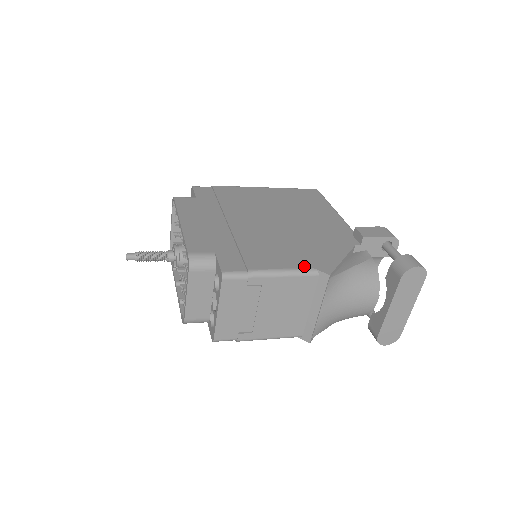
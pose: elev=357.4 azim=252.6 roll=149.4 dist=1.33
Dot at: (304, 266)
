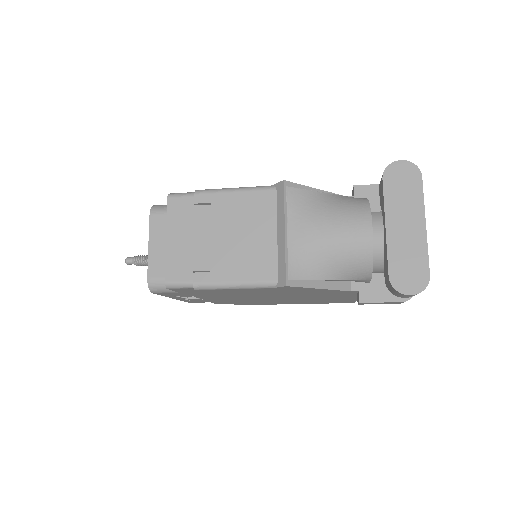
Dot at: occluded
